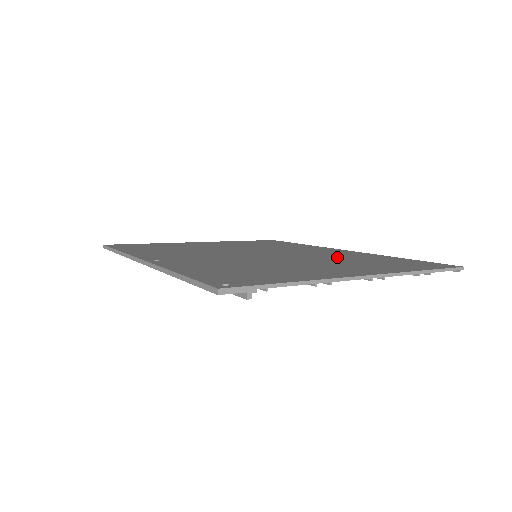
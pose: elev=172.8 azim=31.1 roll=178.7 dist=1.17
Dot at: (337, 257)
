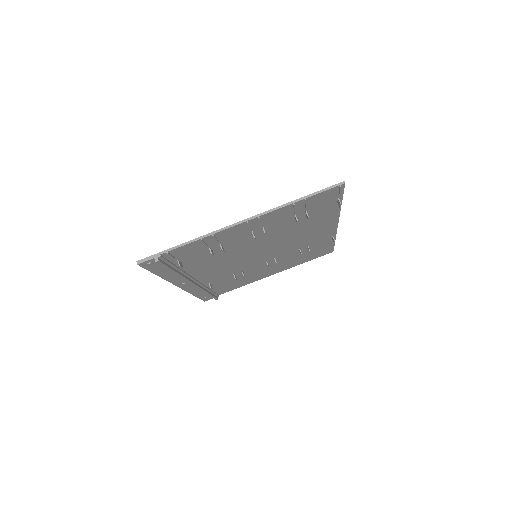
Dot at: (295, 228)
